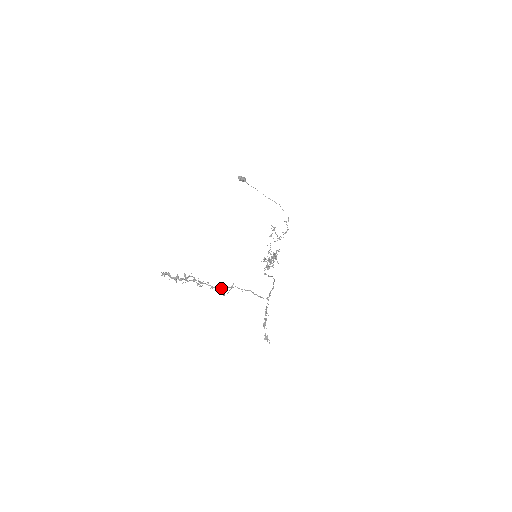
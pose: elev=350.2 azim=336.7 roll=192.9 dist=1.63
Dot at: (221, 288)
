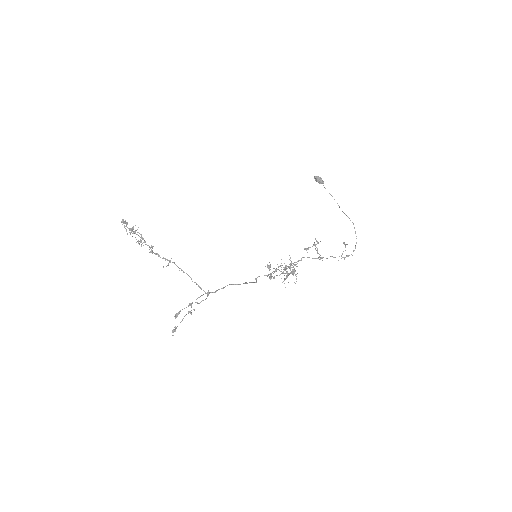
Dot at: (160, 257)
